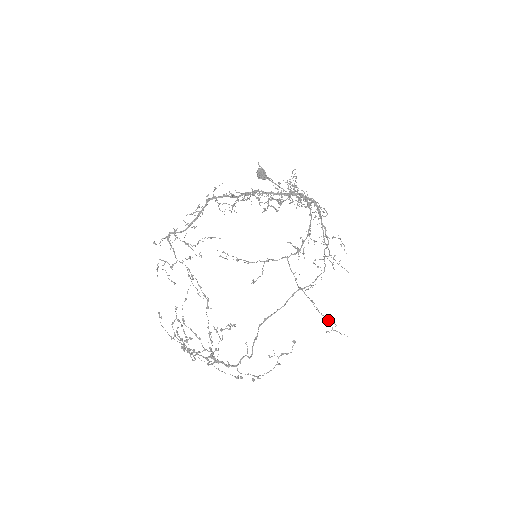
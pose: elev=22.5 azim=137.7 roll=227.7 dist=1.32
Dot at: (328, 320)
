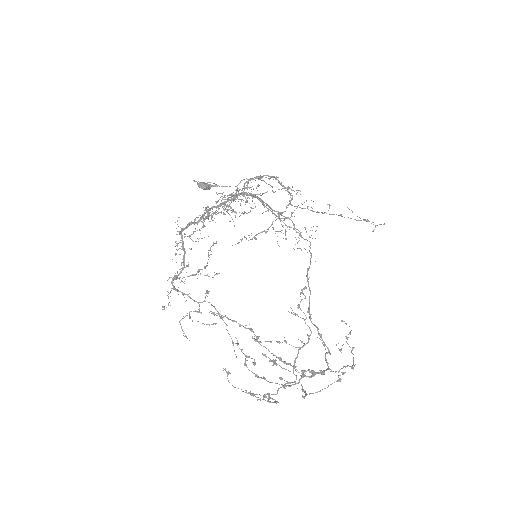
Dot at: (365, 220)
